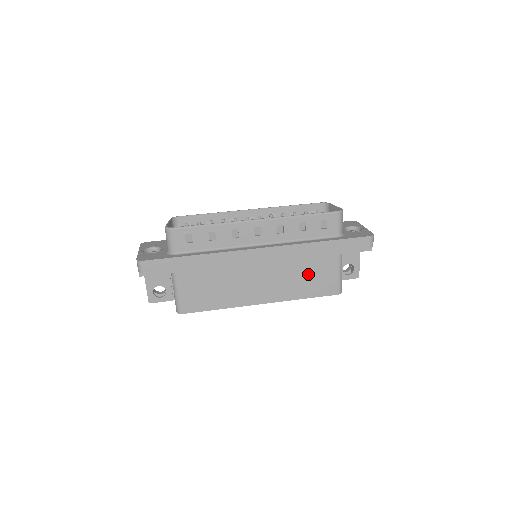
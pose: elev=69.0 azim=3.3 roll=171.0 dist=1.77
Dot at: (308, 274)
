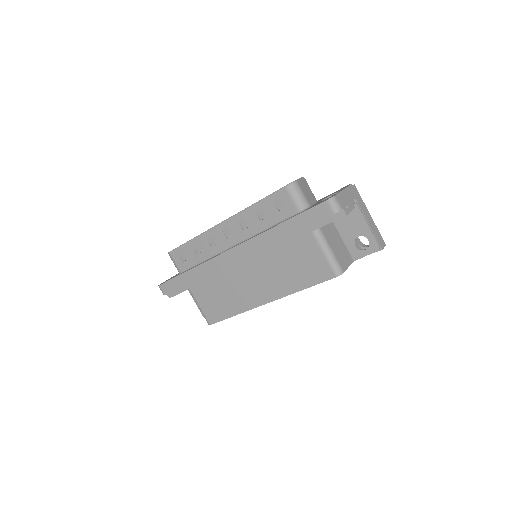
Dot at: (292, 262)
